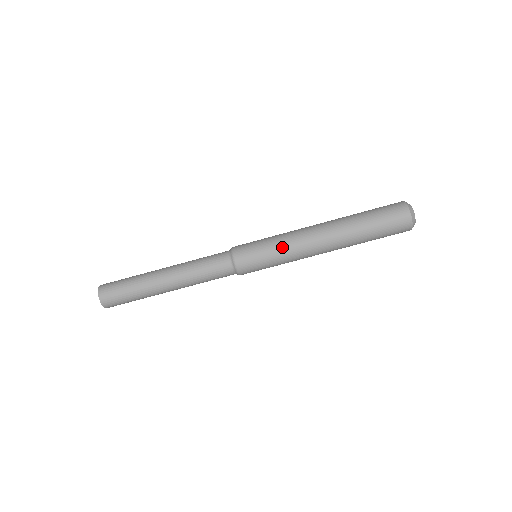
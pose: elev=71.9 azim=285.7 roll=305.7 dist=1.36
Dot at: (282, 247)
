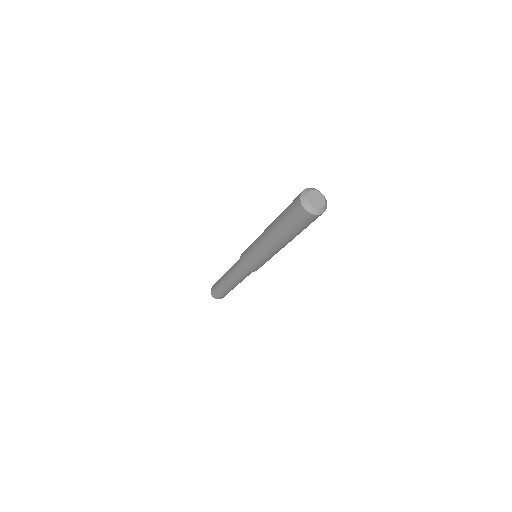
Dot at: (256, 254)
